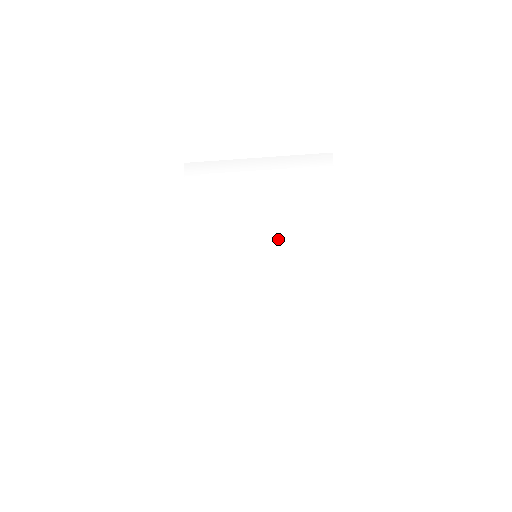
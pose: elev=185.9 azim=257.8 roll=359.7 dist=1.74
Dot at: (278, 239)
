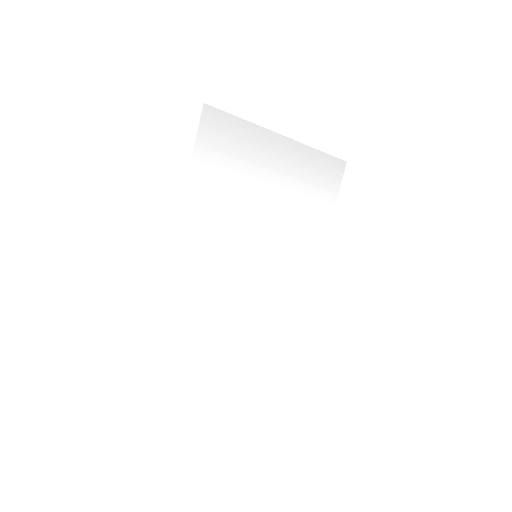
Dot at: (281, 241)
